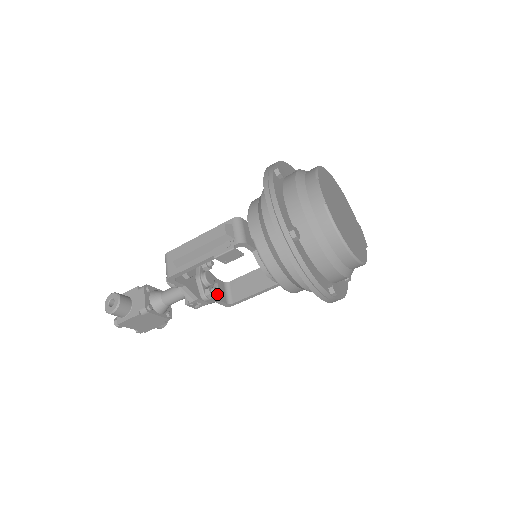
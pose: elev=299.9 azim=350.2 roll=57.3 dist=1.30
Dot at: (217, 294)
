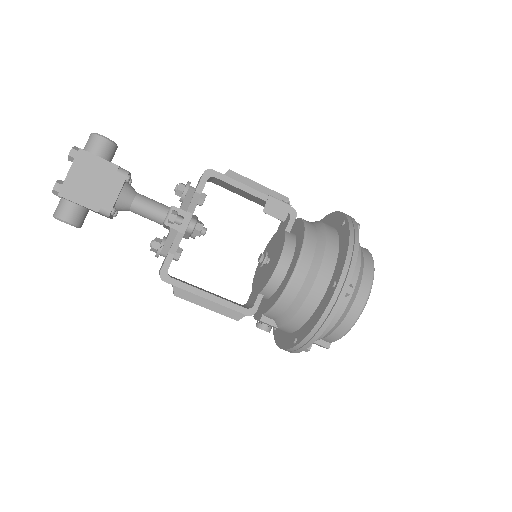
Dot at: occluded
